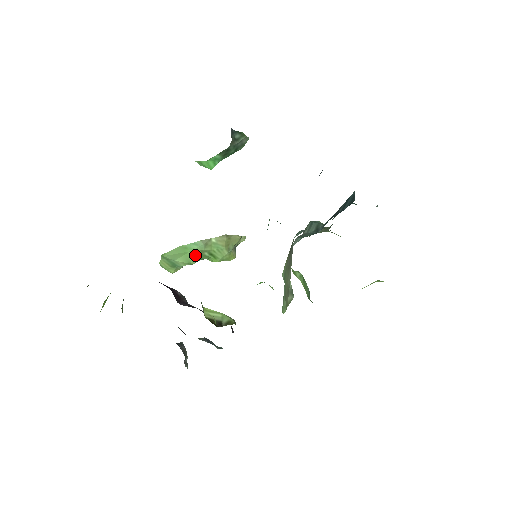
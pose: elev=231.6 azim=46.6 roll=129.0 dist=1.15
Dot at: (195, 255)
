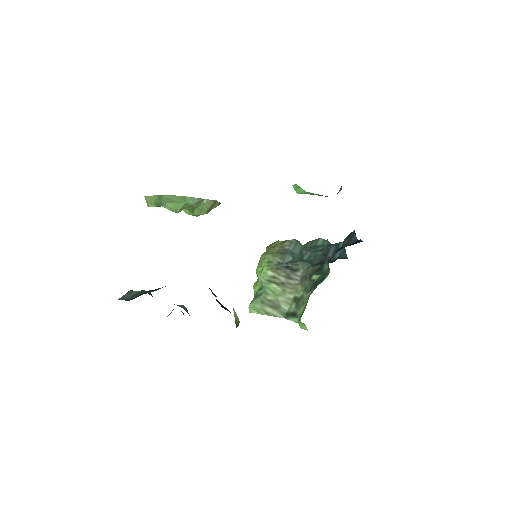
Dot at: (184, 207)
